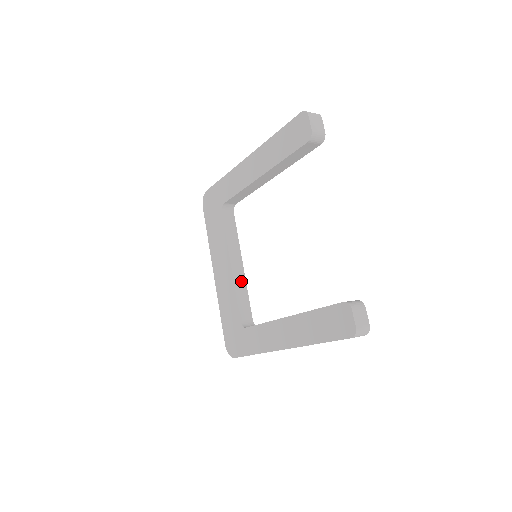
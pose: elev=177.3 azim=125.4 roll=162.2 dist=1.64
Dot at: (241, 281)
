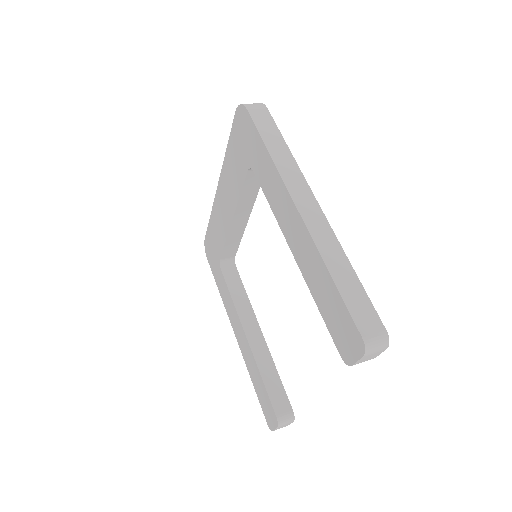
Dot at: (238, 231)
